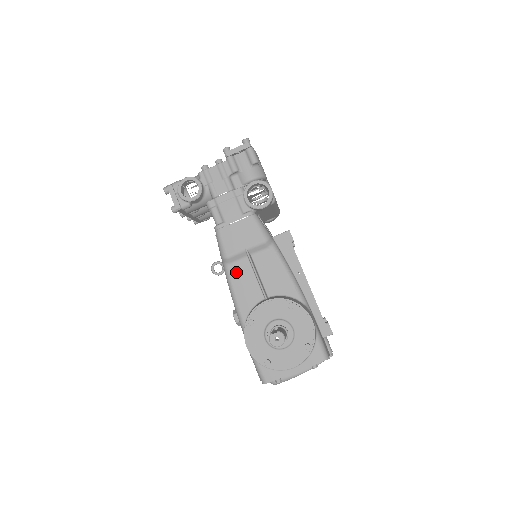
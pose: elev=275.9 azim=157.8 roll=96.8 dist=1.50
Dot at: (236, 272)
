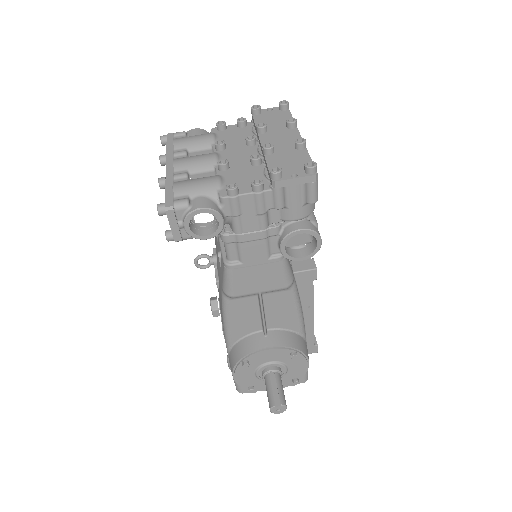
Dot at: (238, 306)
